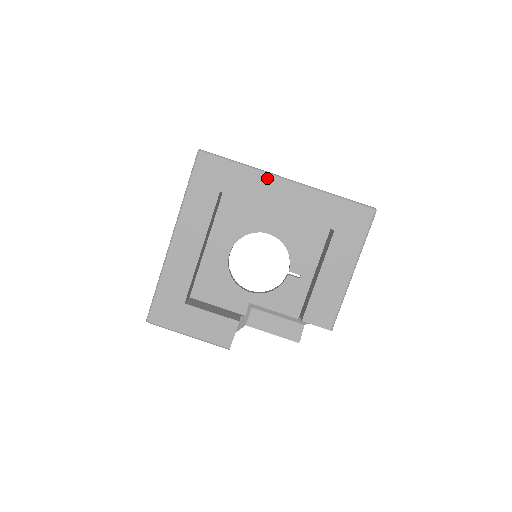
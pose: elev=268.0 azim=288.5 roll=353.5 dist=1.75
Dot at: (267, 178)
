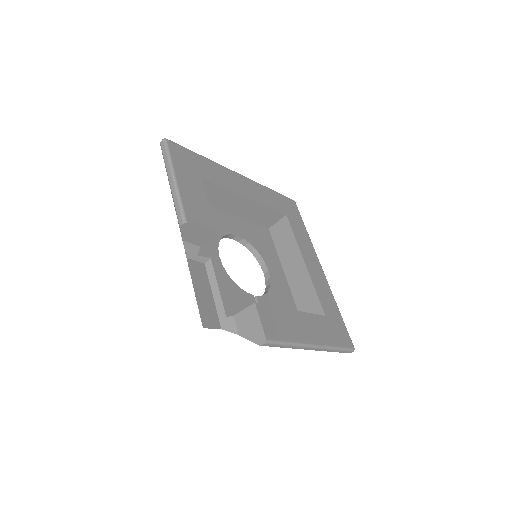
Dot at: (314, 251)
